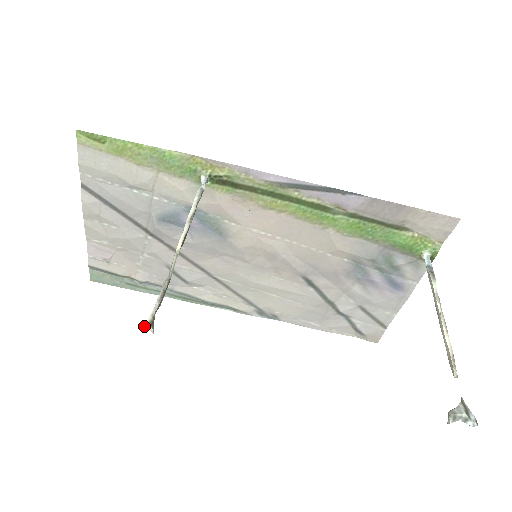
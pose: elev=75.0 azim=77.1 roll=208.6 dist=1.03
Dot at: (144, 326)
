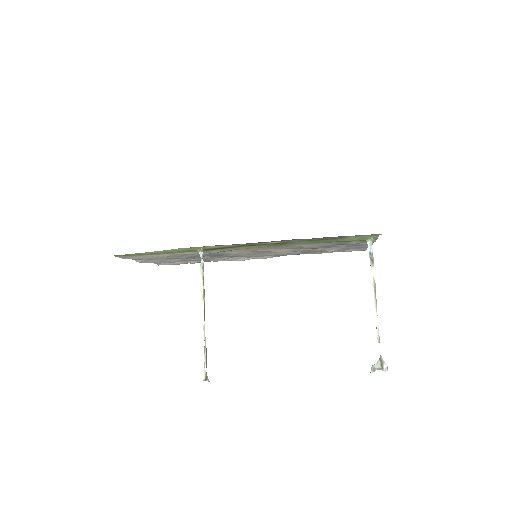
Dot at: (203, 380)
